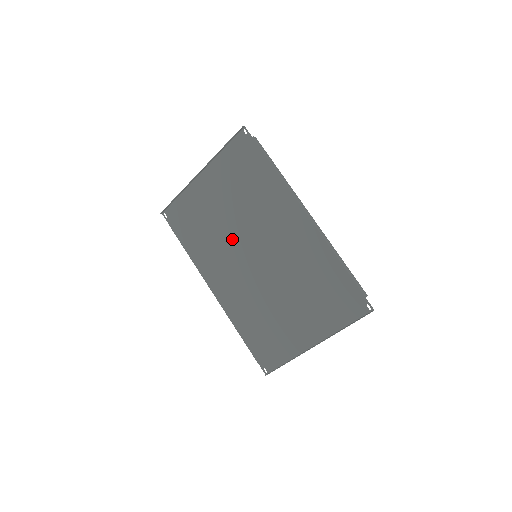
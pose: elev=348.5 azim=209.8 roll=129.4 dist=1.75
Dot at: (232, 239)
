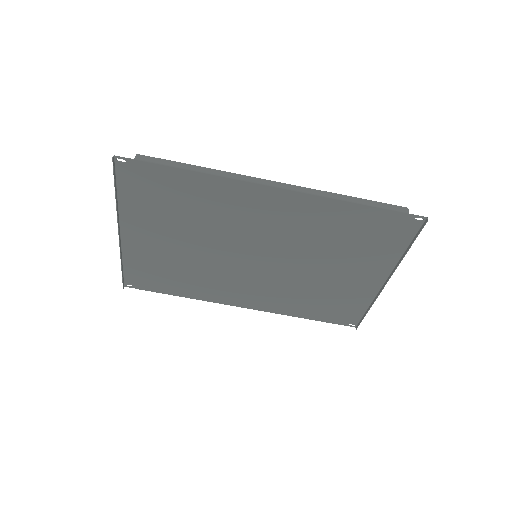
Dot at: (217, 260)
